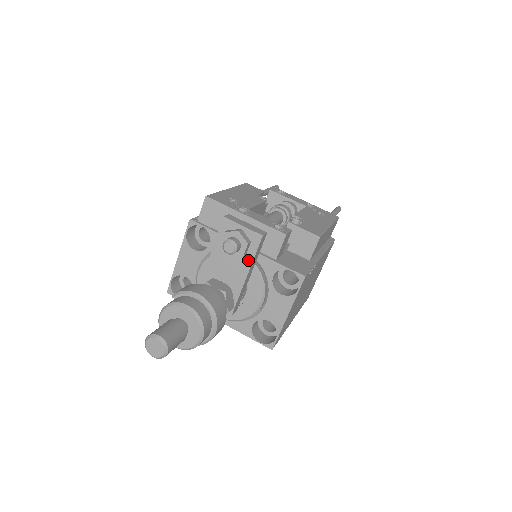
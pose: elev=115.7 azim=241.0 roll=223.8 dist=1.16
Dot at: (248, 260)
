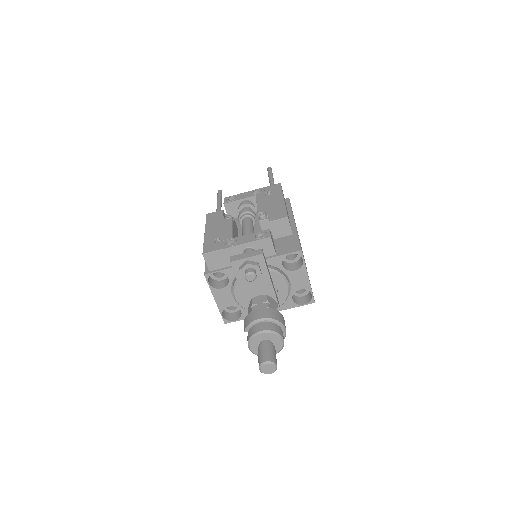
Dot at: (265, 273)
